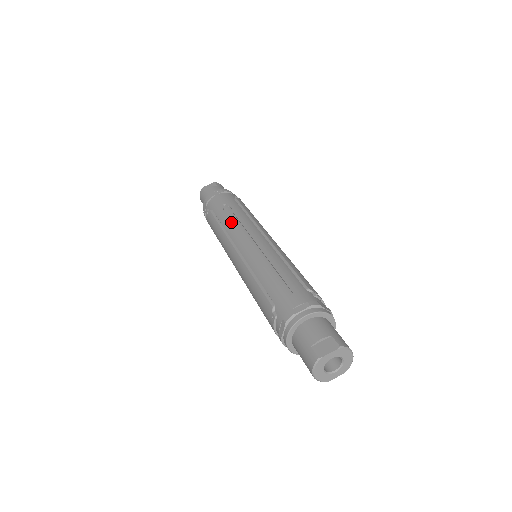
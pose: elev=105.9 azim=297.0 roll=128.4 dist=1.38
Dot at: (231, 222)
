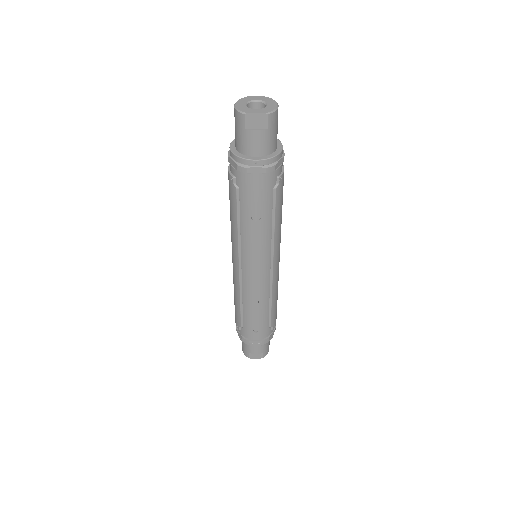
Dot at: (250, 238)
